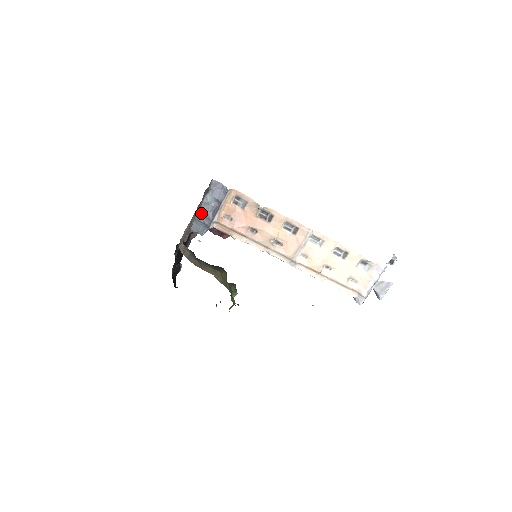
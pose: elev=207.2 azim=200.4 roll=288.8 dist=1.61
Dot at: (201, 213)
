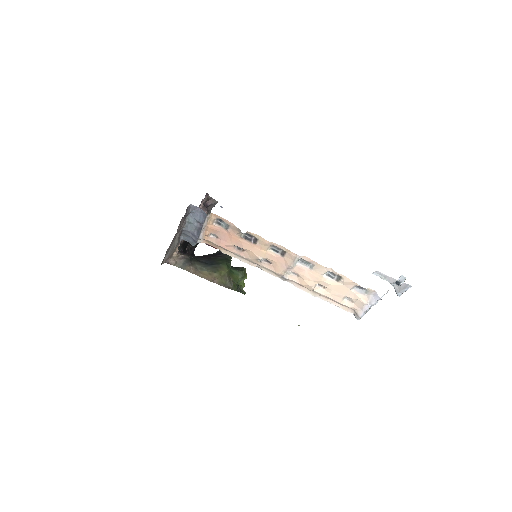
Dot at: (187, 230)
